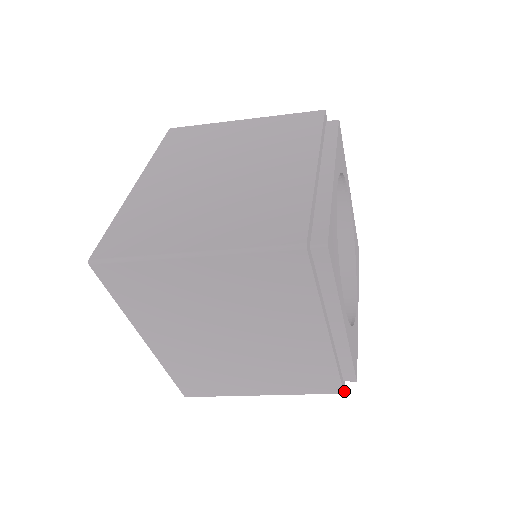
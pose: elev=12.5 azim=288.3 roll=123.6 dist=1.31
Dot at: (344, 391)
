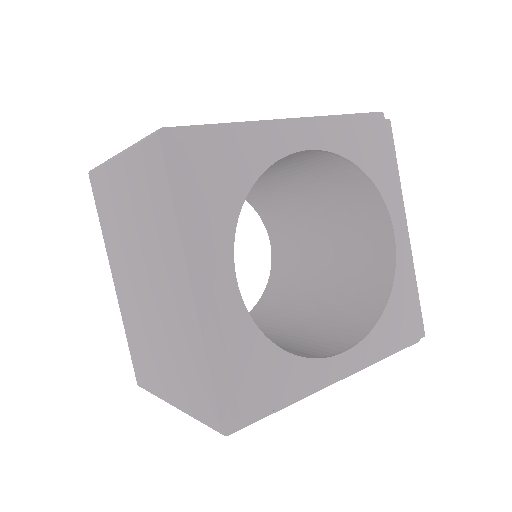
Dot at: occluded
